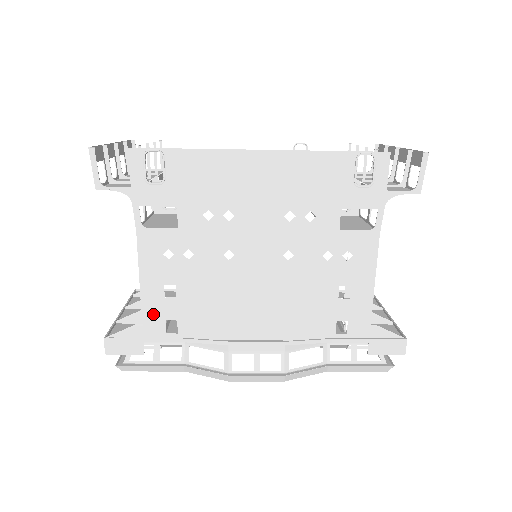
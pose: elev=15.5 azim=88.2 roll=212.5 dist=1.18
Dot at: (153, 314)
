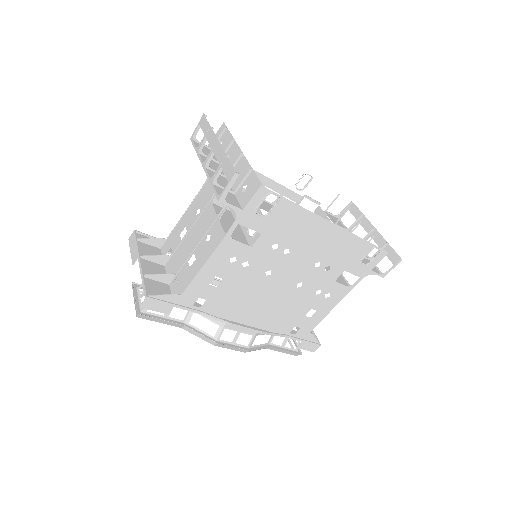
Dot at: (193, 291)
